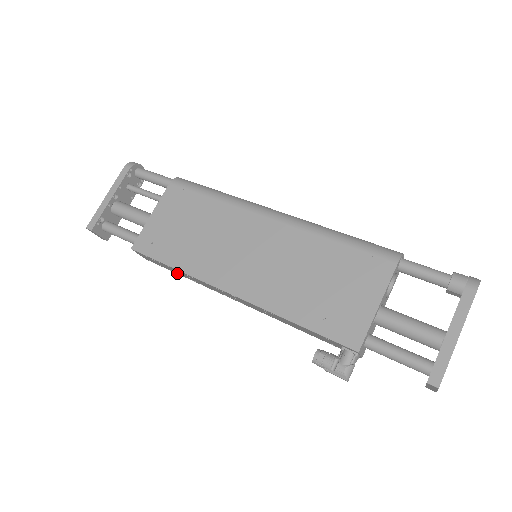
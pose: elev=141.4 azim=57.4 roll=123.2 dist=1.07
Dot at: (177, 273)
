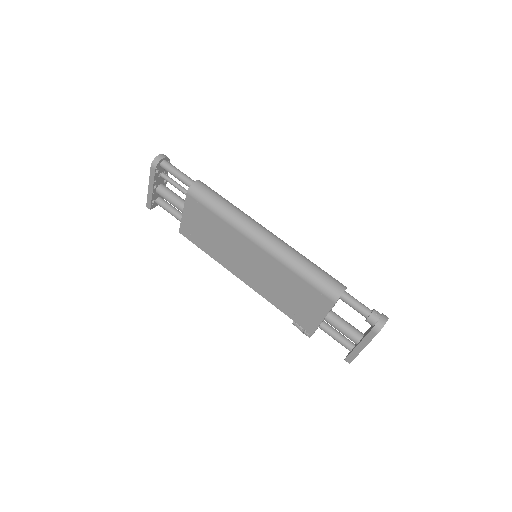
Dot at: occluded
